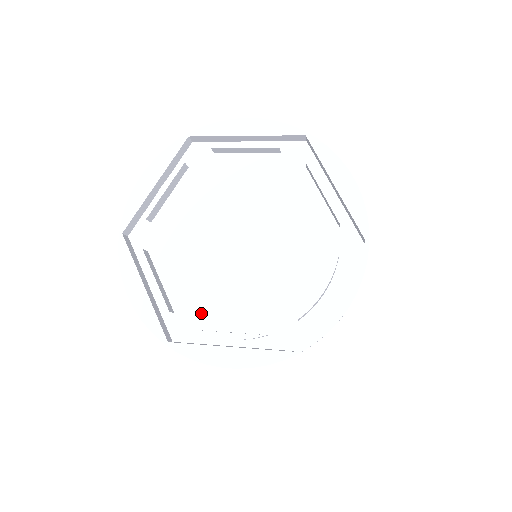
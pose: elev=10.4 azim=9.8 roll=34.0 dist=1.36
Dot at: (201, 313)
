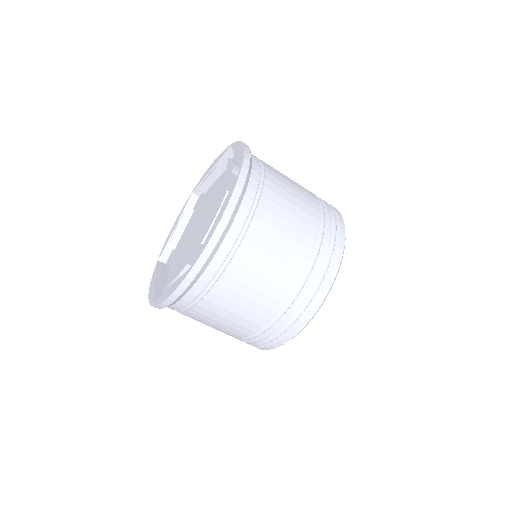
Dot at: occluded
